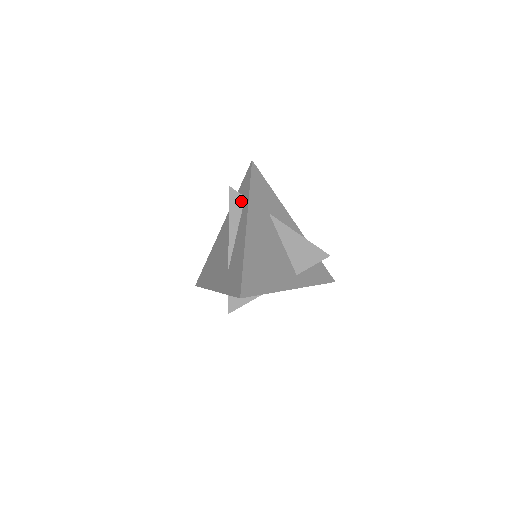
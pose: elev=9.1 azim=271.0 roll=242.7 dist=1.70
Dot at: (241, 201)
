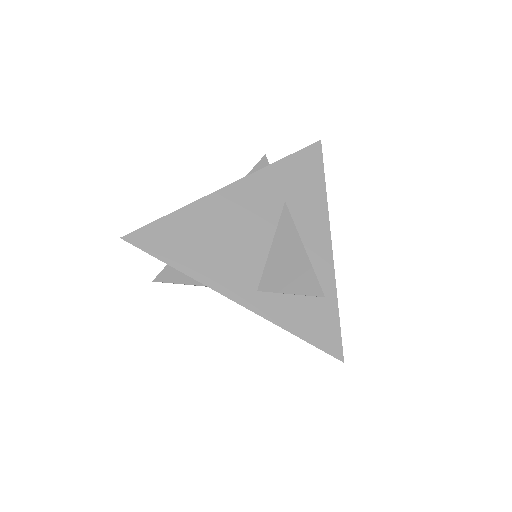
Dot at: occluded
